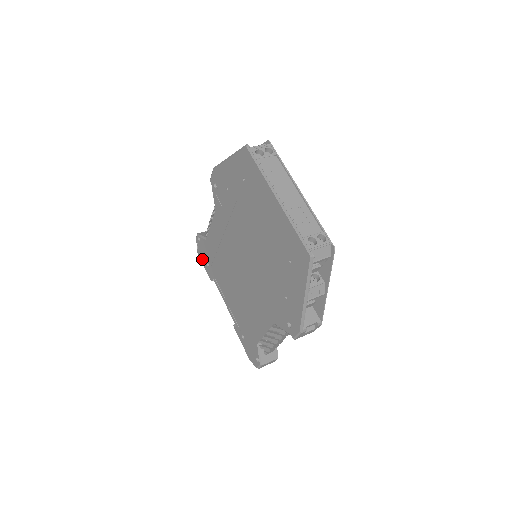
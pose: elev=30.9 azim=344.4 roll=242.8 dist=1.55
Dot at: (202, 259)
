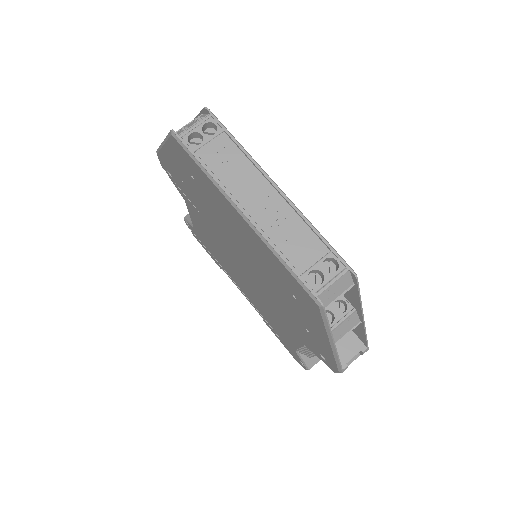
Dot at: occluded
